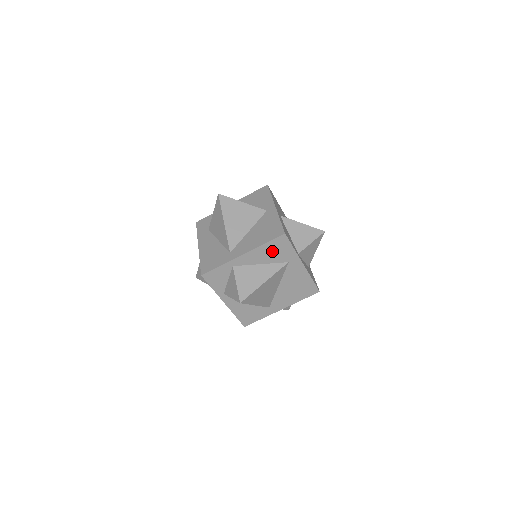
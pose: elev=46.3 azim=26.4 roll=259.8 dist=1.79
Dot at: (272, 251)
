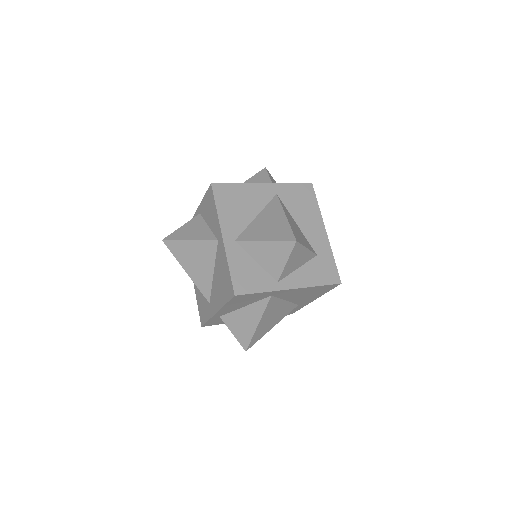
Dot at: (241, 301)
